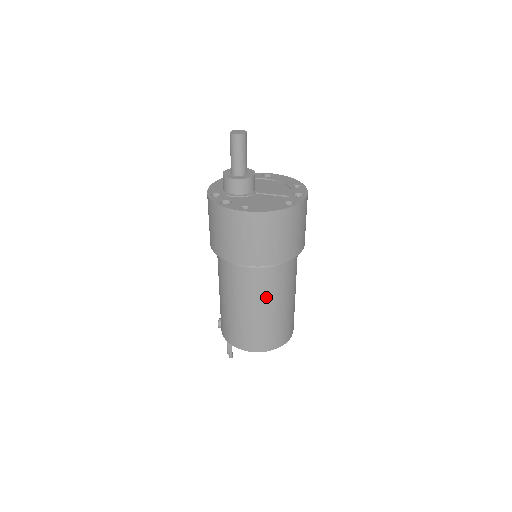
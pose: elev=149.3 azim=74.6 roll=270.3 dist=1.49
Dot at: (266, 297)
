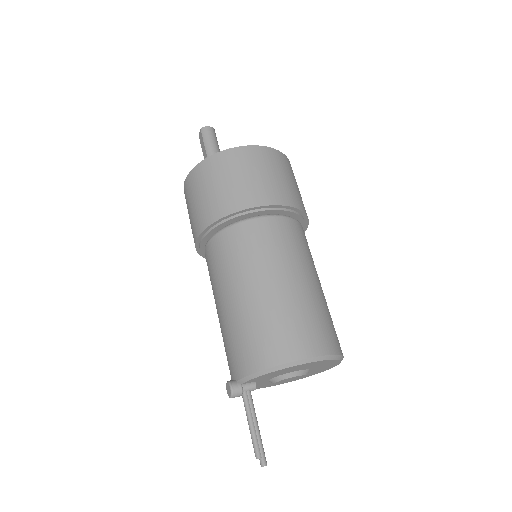
Dot at: (304, 259)
